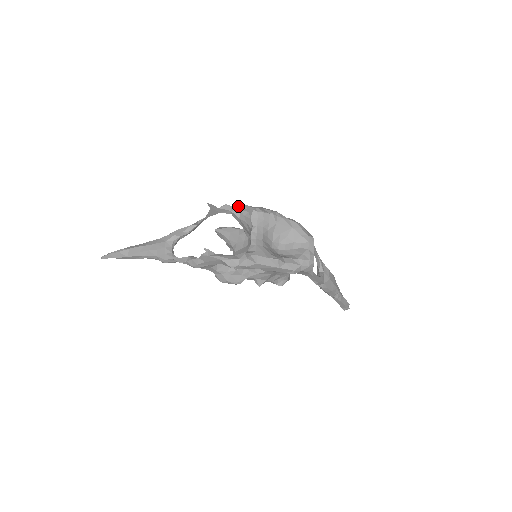
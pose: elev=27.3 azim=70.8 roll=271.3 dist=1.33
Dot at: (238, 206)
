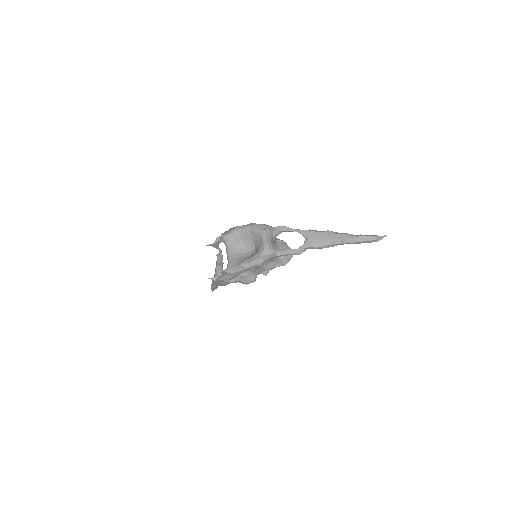
Dot at: occluded
